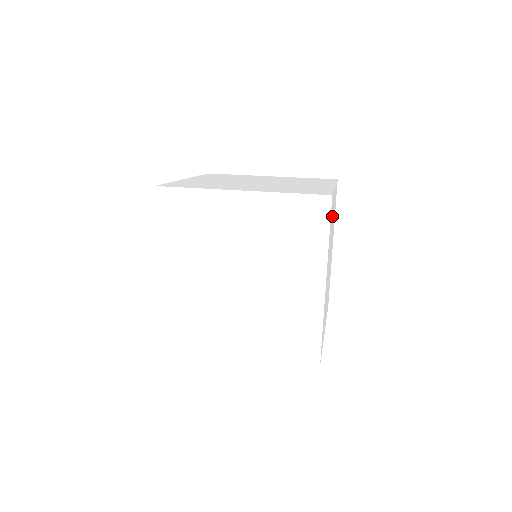
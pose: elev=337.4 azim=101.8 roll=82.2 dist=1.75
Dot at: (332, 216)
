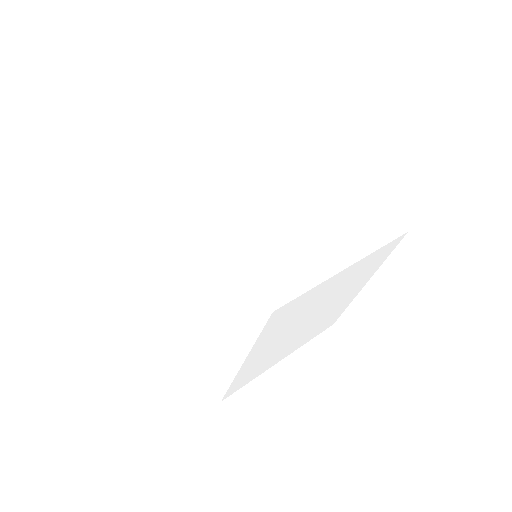
Dot at: occluded
